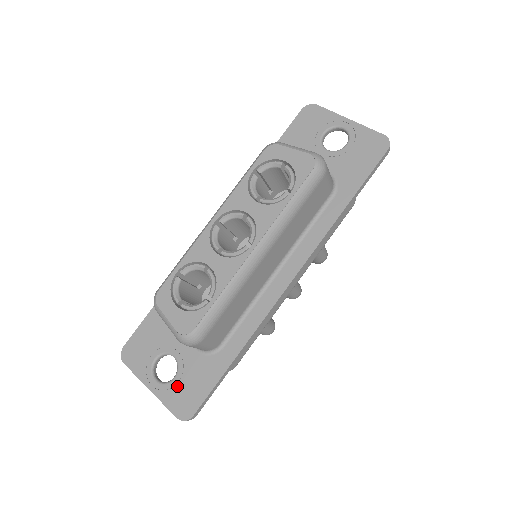
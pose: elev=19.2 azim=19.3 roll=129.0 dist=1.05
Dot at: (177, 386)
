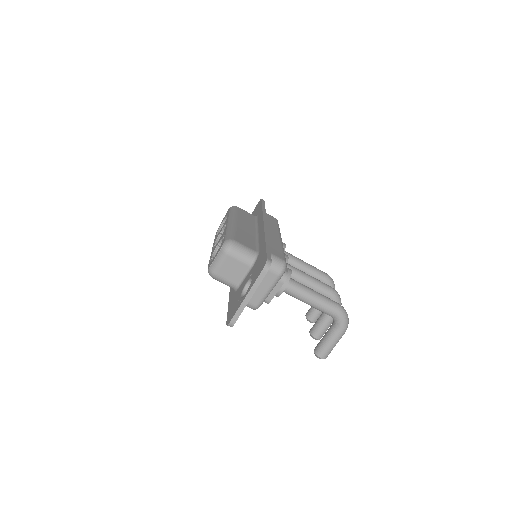
Dot at: (254, 275)
